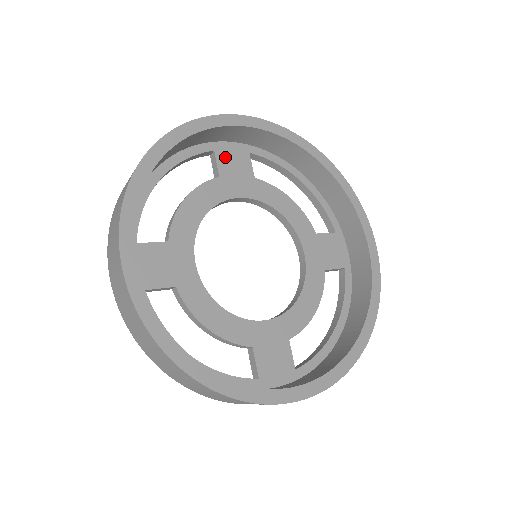
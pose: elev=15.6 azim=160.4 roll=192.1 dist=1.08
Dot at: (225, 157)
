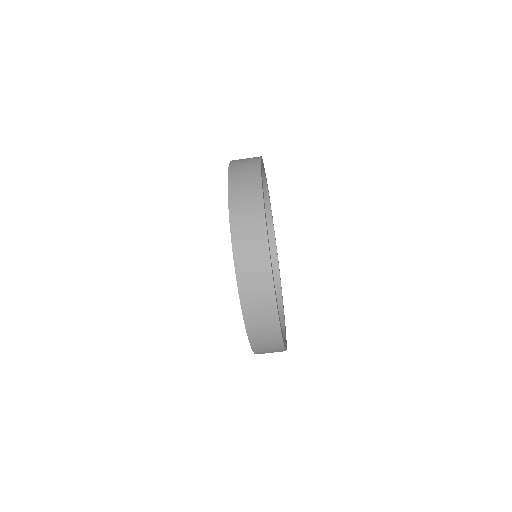
Dot at: occluded
